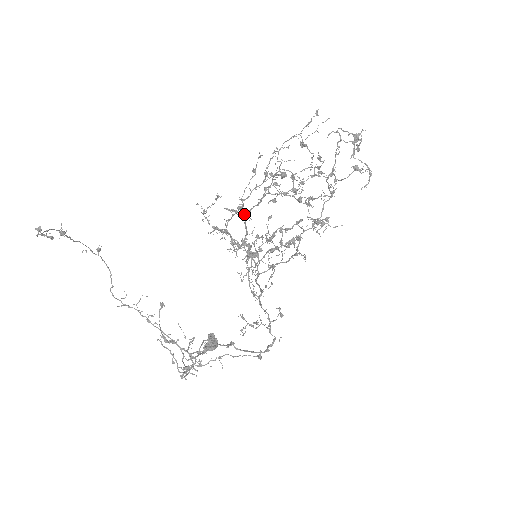
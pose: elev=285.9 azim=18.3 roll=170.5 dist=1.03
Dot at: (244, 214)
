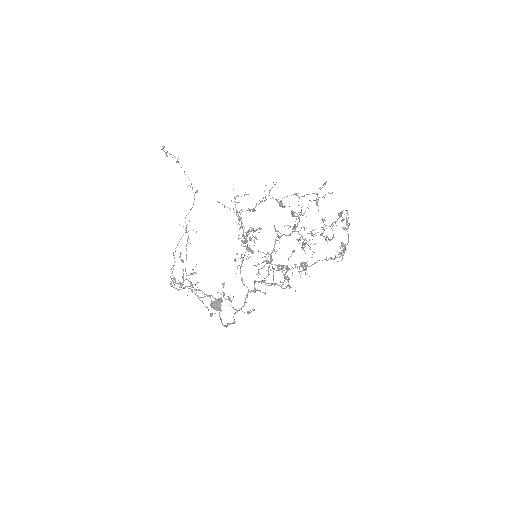
Dot at: occluded
